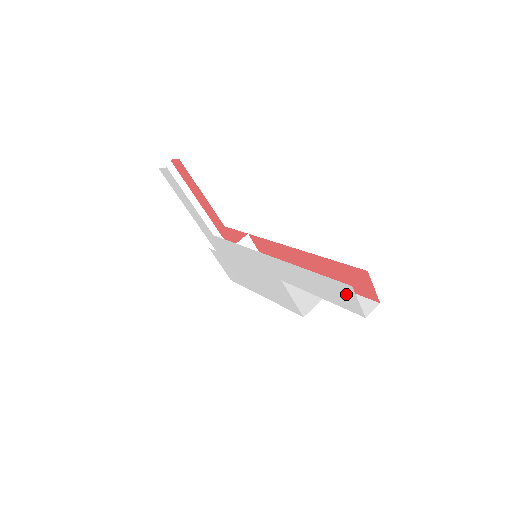
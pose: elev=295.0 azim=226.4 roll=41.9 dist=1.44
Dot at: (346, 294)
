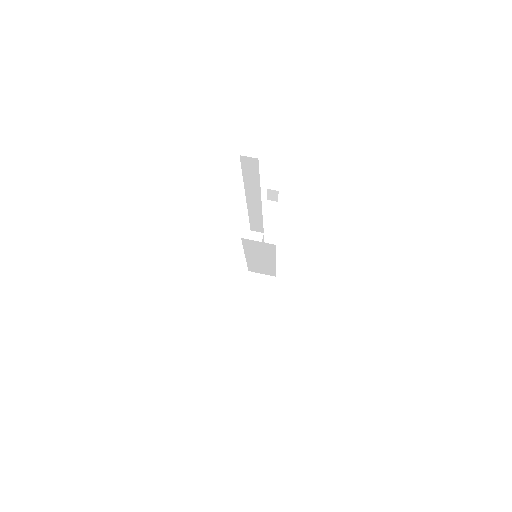
Dot at: occluded
